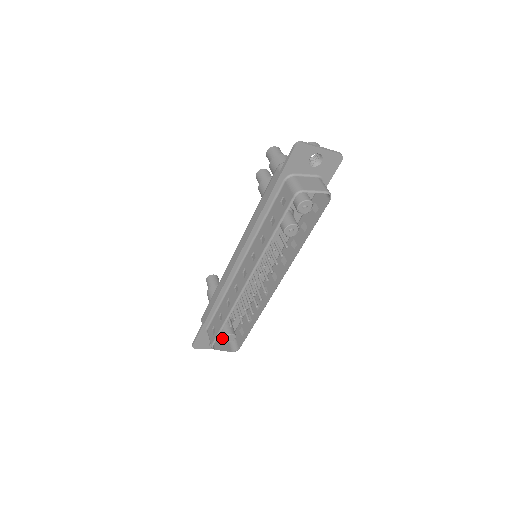
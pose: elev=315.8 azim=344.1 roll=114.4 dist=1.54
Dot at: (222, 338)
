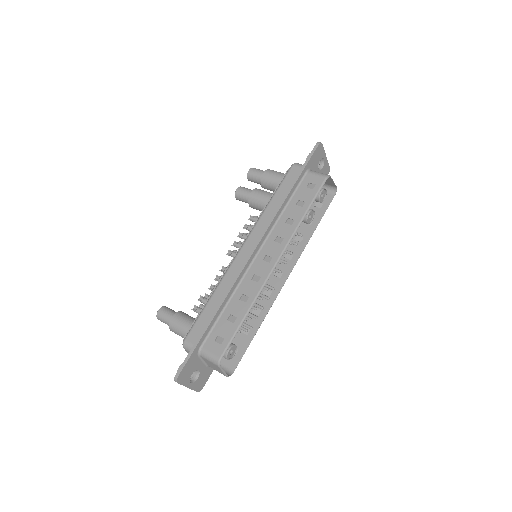
Dot at: (227, 351)
